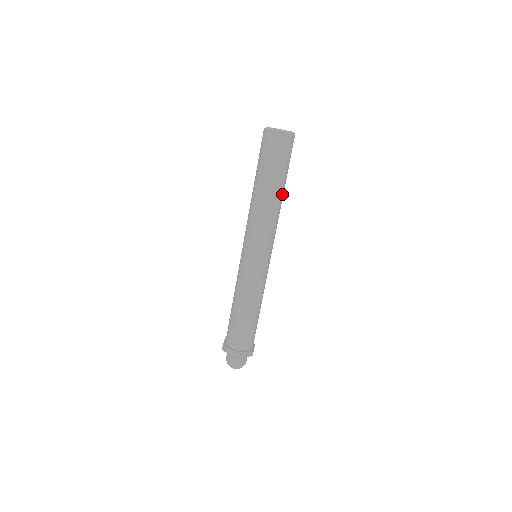
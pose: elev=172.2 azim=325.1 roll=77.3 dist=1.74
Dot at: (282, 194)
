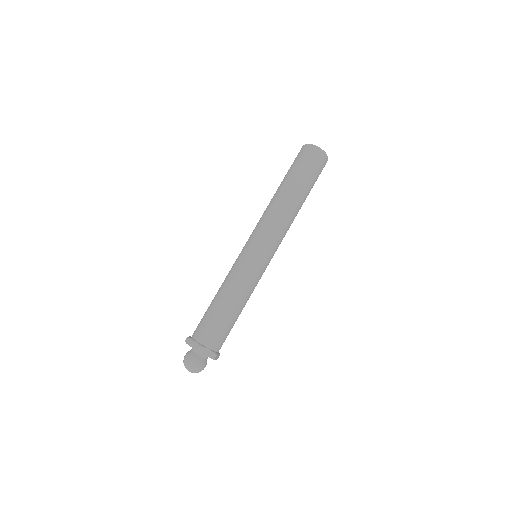
Dot at: (301, 204)
